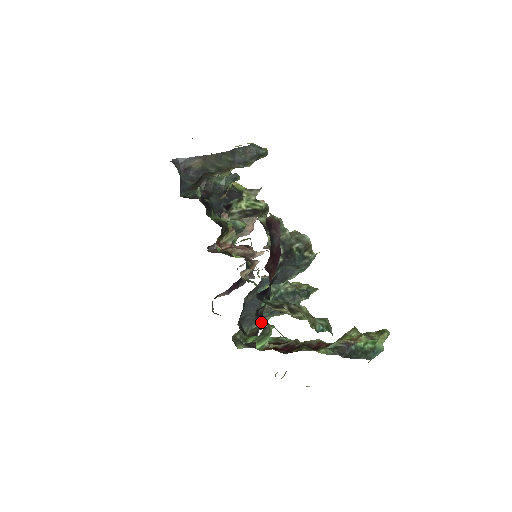
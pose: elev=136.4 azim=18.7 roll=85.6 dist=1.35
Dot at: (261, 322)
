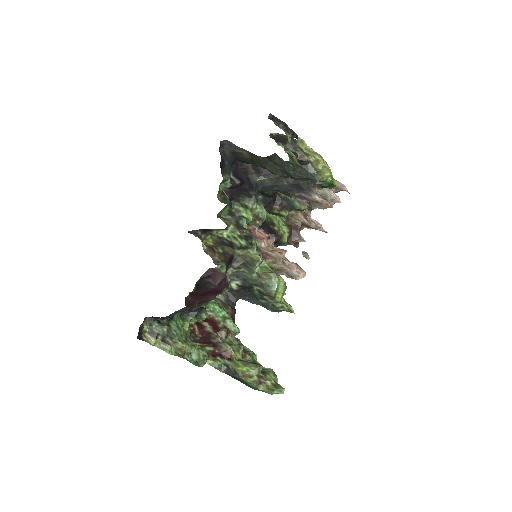
Dot at: (191, 312)
